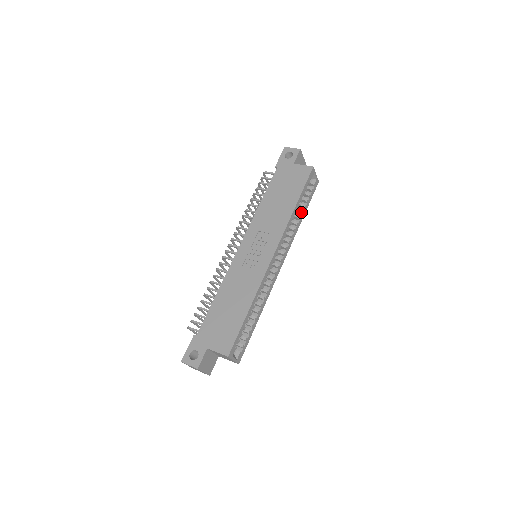
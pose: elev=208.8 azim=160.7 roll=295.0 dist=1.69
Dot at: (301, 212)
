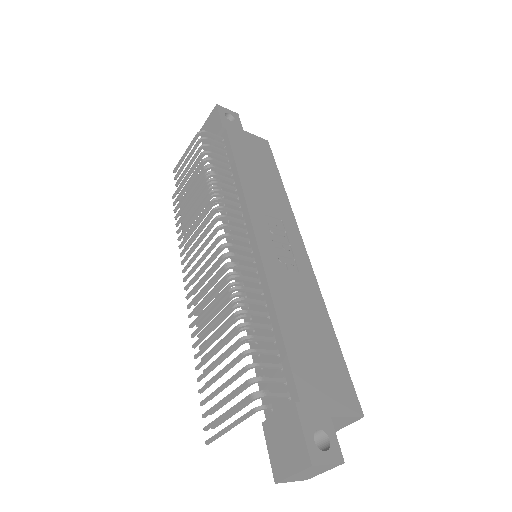
Dot at: occluded
